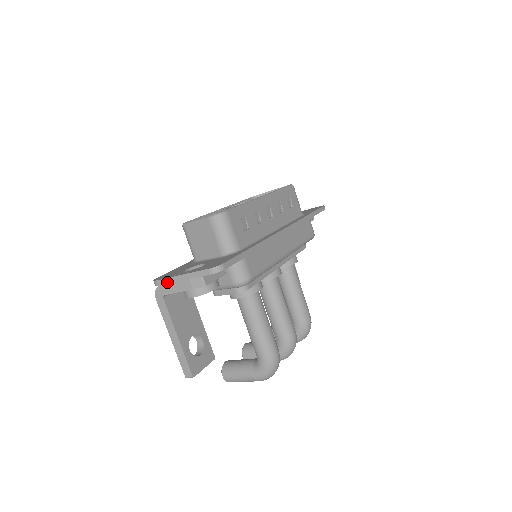
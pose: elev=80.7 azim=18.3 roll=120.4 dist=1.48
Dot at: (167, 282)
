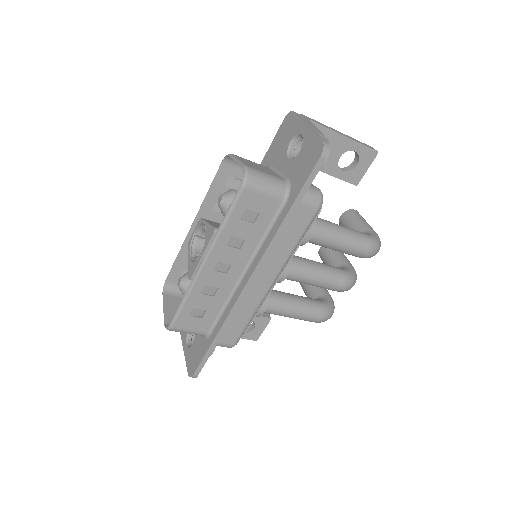
Dot at: occluded
